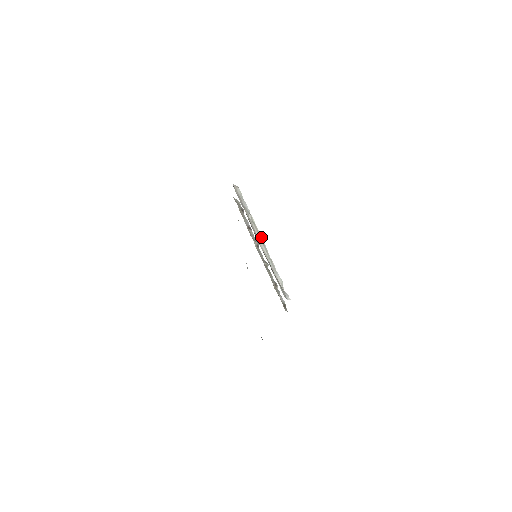
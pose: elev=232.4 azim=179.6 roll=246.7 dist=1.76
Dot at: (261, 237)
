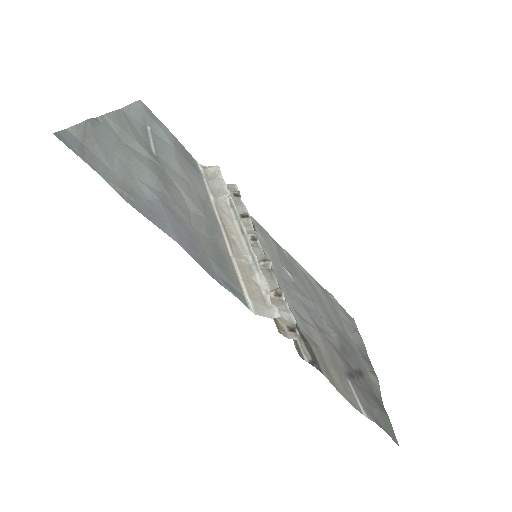
Dot at: (241, 223)
